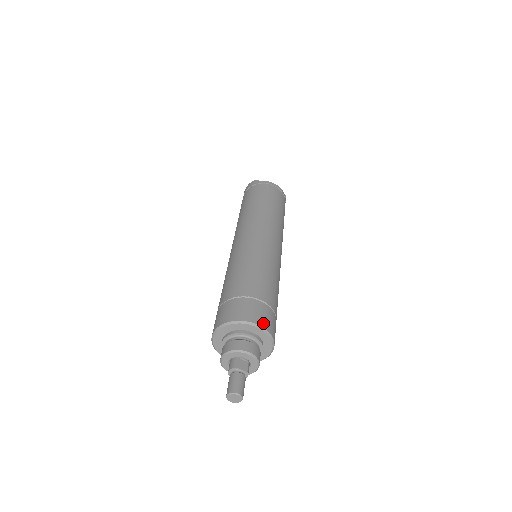
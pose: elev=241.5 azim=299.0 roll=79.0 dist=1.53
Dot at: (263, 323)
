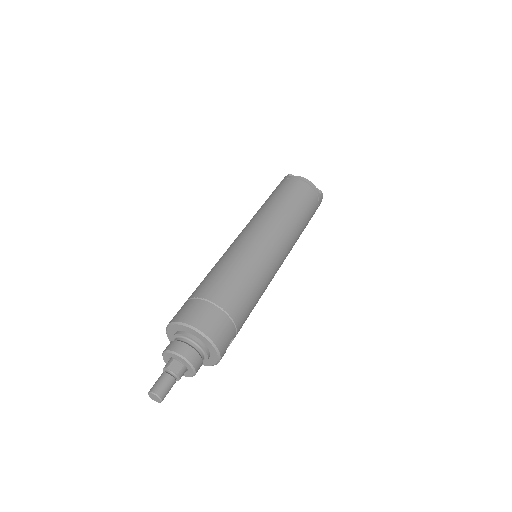
Dot at: (205, 328)
